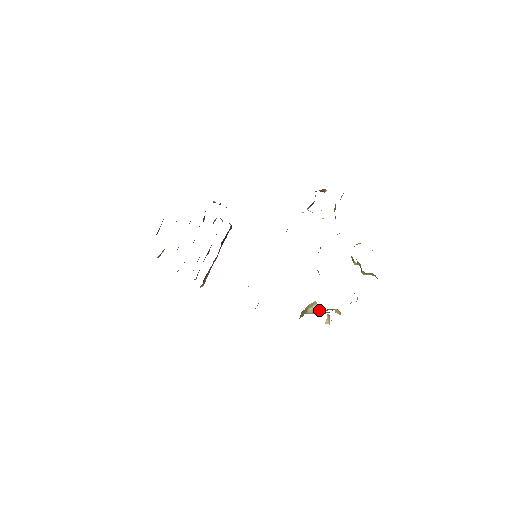
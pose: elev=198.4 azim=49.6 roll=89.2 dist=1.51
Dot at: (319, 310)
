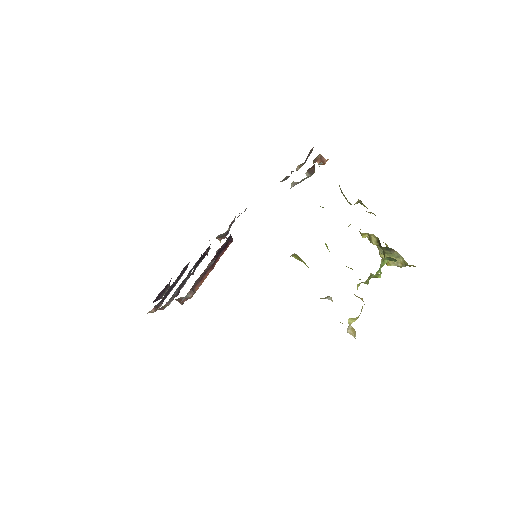
Dot at: occluded
